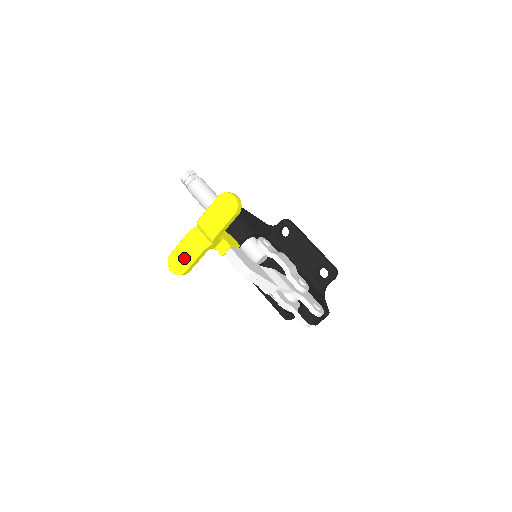
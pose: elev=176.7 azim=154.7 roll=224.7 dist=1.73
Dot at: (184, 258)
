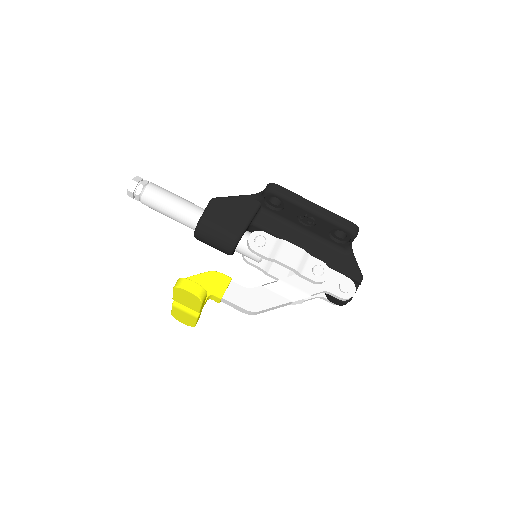
Dot at: (185, 319)
